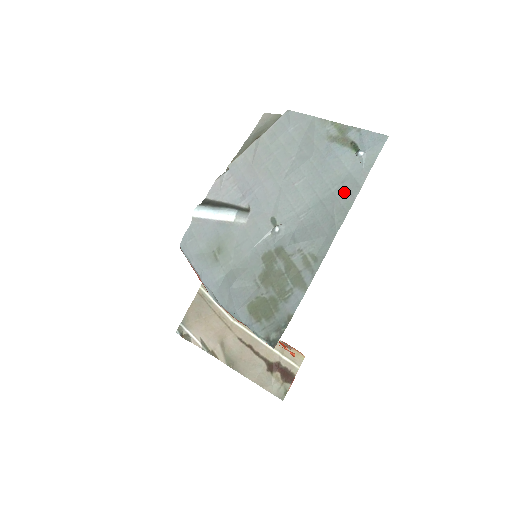
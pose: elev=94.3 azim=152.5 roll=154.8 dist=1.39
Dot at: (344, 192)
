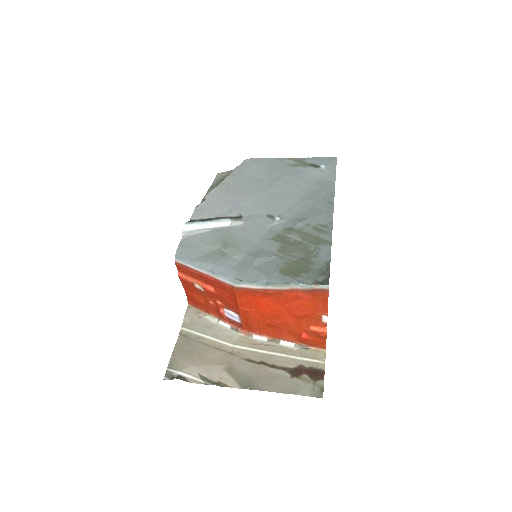
Dot at: (323, 188)
